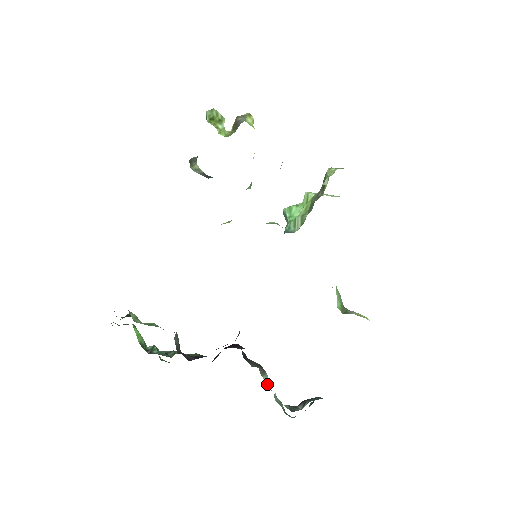
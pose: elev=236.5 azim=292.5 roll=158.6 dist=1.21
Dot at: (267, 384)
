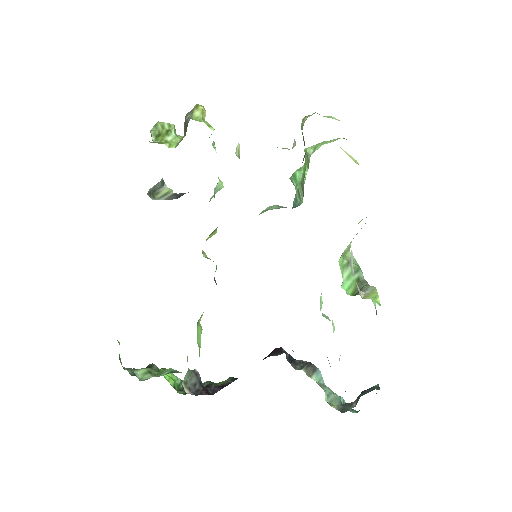
Dot at: (320, 382)
